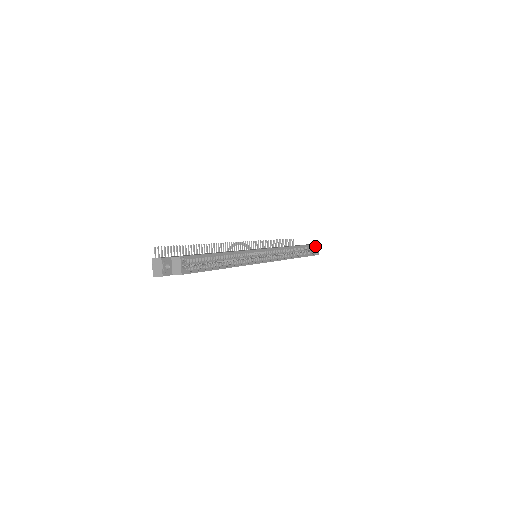
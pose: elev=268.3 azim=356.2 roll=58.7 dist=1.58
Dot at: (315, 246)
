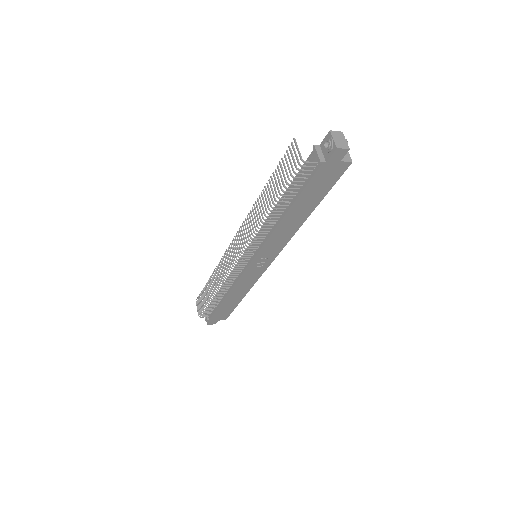
Dot at: occluded
